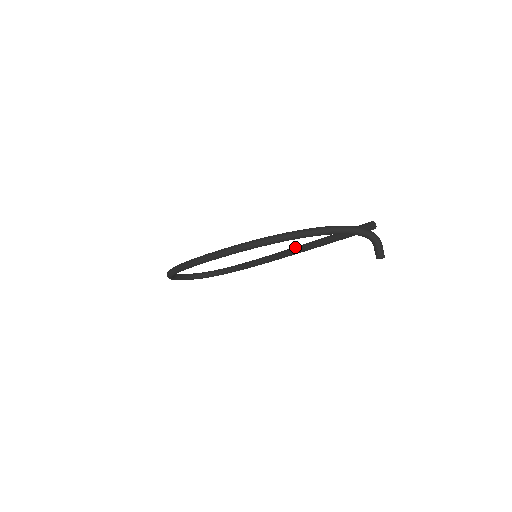
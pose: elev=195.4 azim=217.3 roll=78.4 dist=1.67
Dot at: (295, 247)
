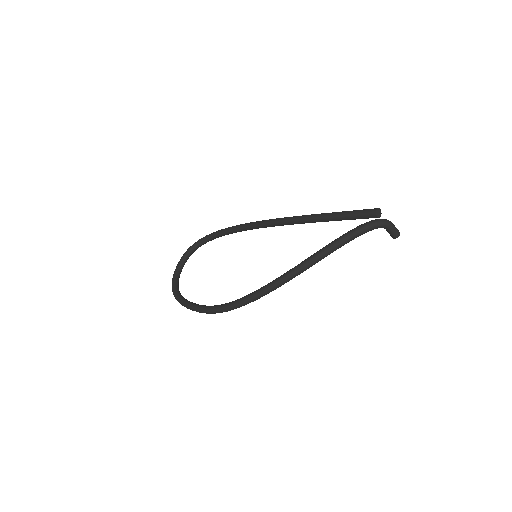
Dot at: (285, 222)
